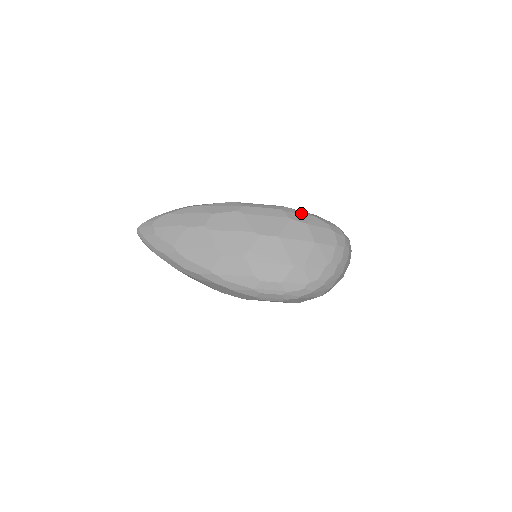
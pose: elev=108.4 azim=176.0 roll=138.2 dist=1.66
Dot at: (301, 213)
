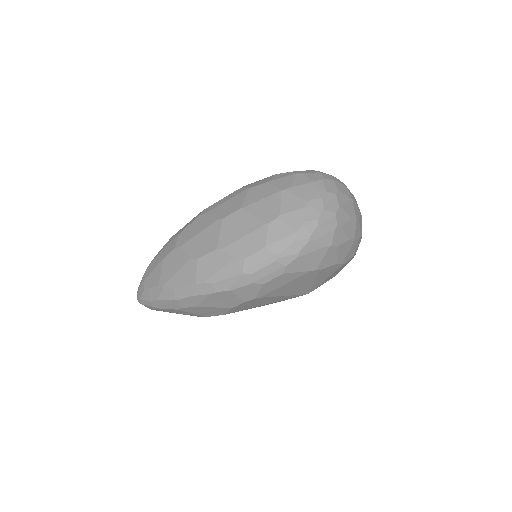
Dot at: (261, 180)
